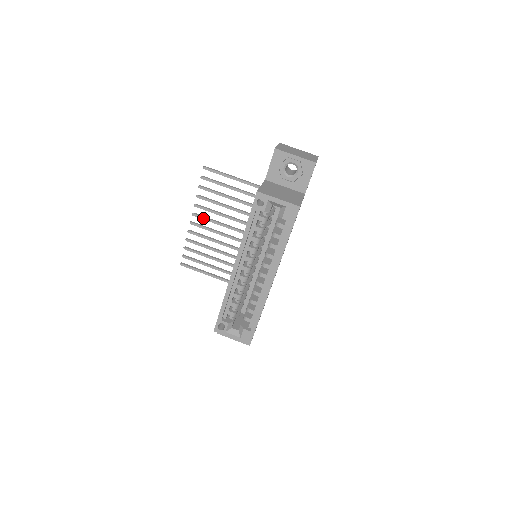
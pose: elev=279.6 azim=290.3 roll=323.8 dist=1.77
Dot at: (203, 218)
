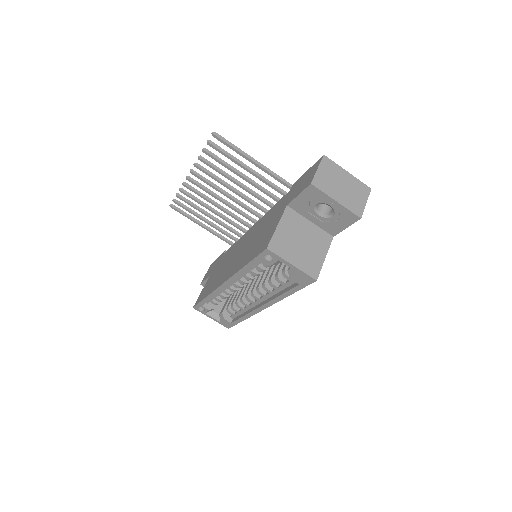
Dot at: (203, 180)
